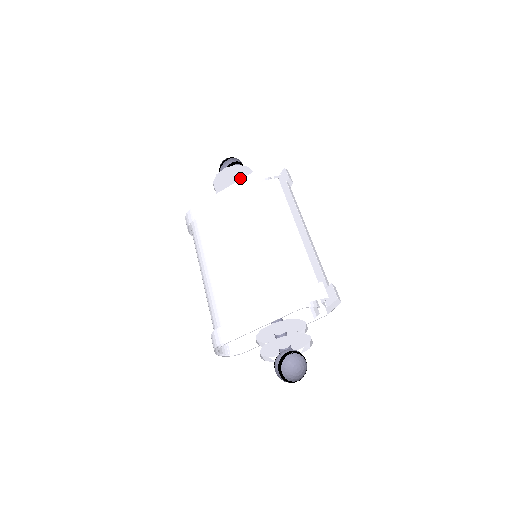
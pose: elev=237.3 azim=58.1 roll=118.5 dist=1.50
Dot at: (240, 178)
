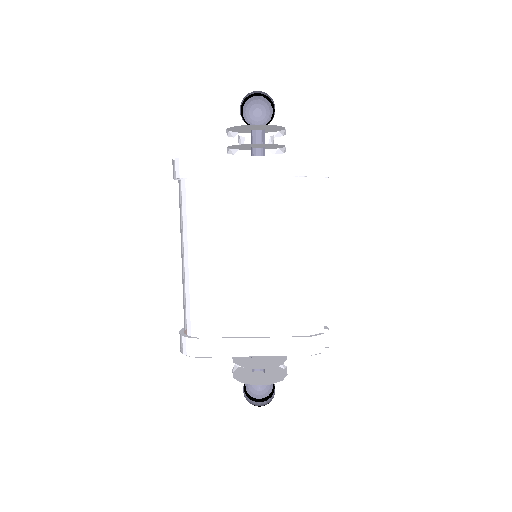
Dot at: (272, 144)
